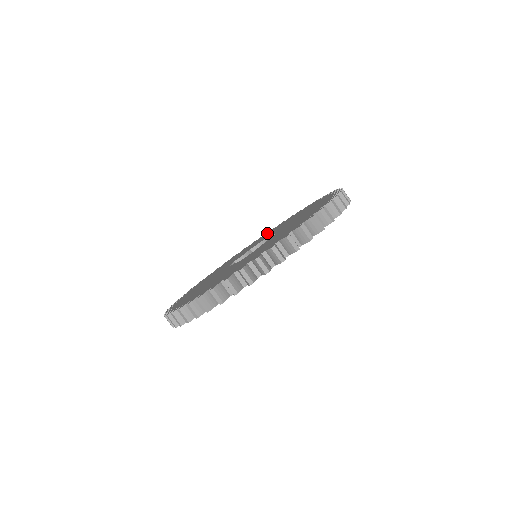
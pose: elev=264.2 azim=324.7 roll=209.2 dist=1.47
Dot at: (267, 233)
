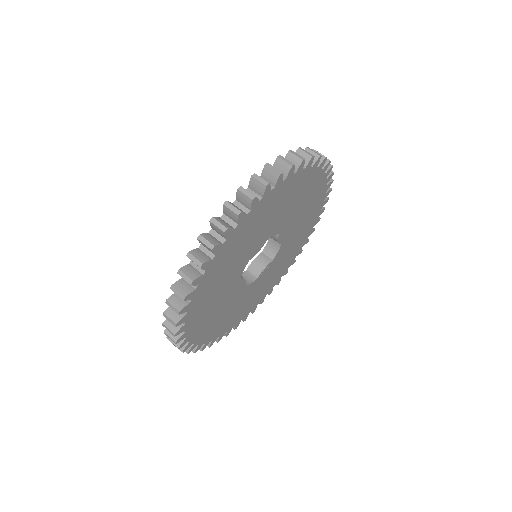
Dot at: occluded
